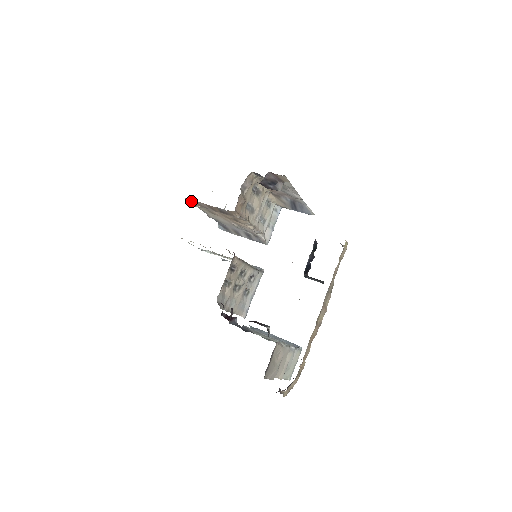
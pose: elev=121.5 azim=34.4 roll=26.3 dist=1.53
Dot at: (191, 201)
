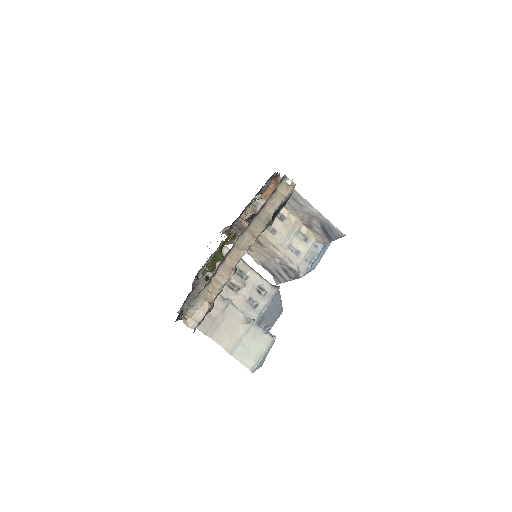
Dot at: occluded
